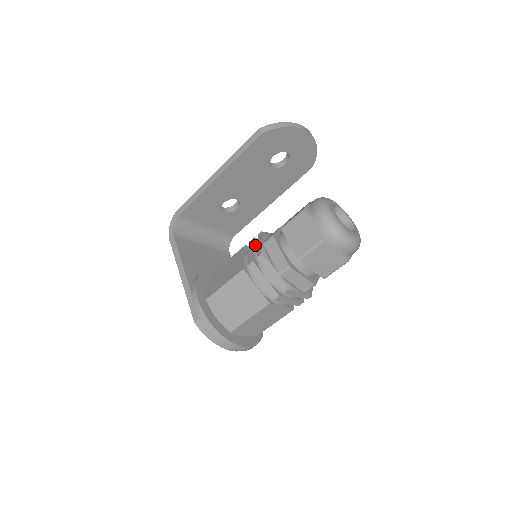
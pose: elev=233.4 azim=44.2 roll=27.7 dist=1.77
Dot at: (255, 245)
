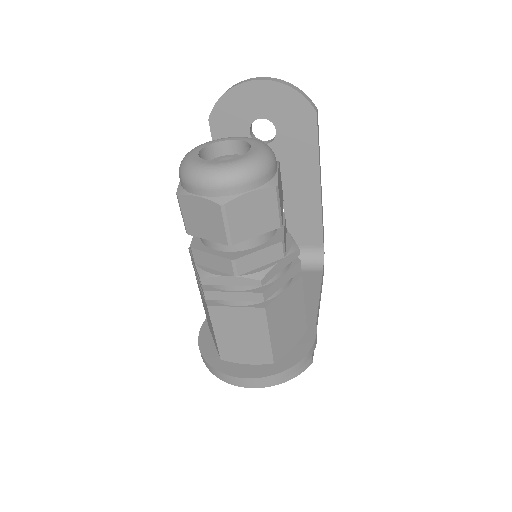
Dot at: occluded
